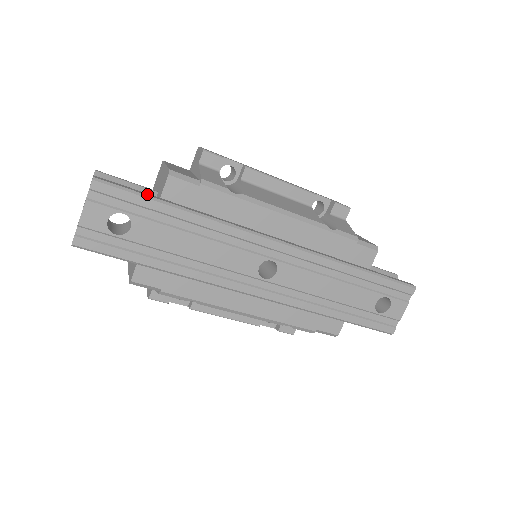
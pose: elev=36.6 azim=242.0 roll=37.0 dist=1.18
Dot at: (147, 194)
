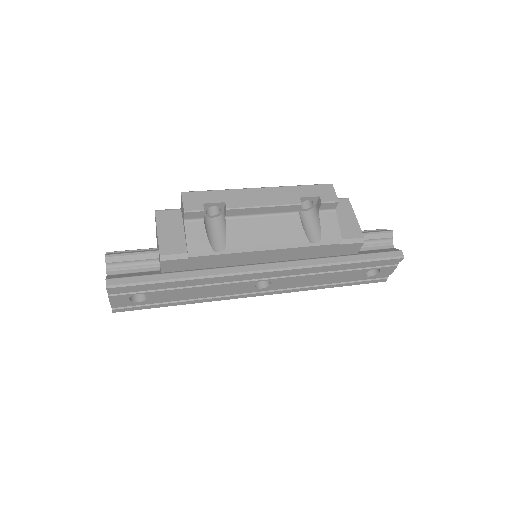
Dot at: (149, 278)
